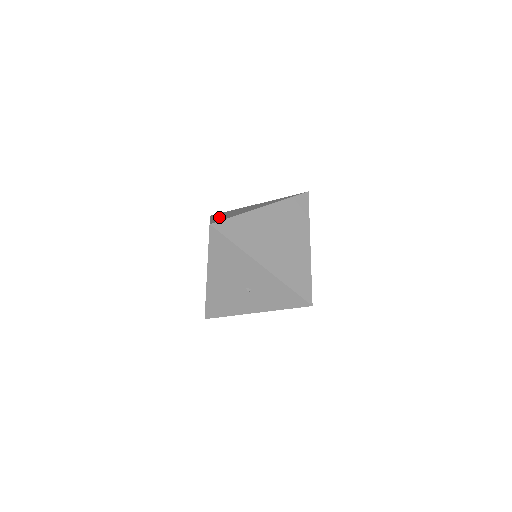
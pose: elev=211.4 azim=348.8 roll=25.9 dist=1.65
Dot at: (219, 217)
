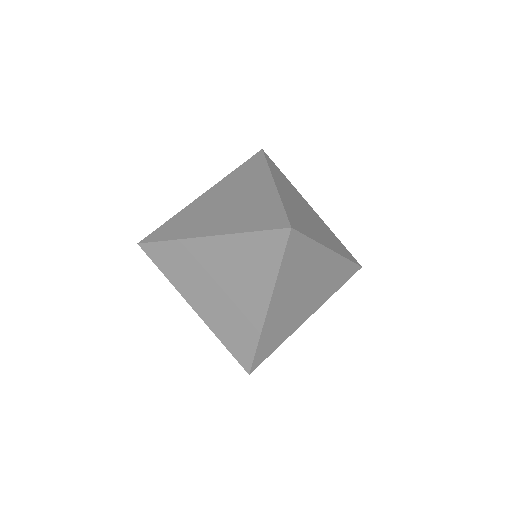
Dot at: (196, 205)
